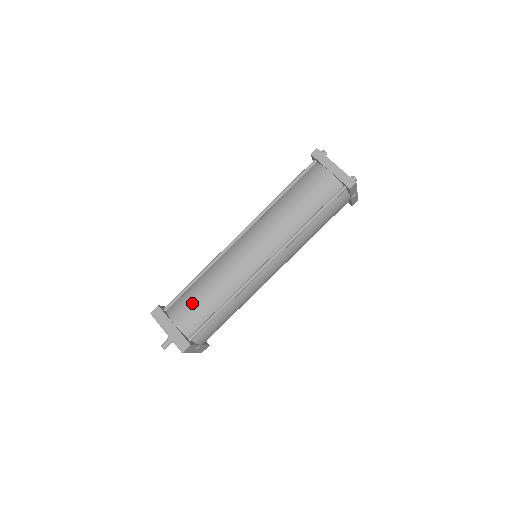
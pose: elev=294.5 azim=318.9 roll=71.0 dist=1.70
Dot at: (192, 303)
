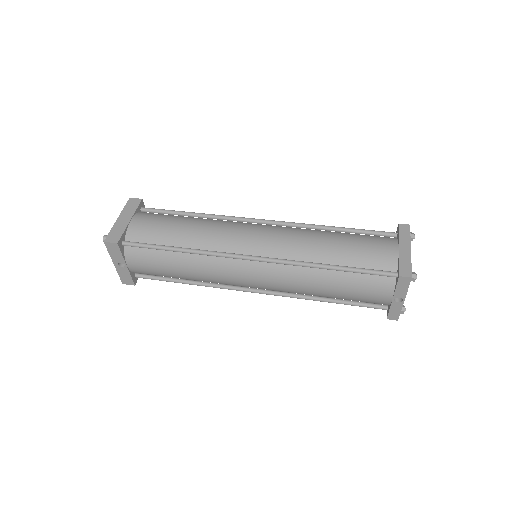
Dot at: (163, 221)
